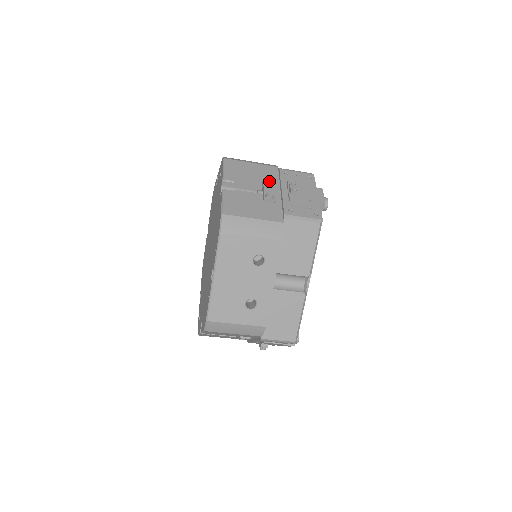
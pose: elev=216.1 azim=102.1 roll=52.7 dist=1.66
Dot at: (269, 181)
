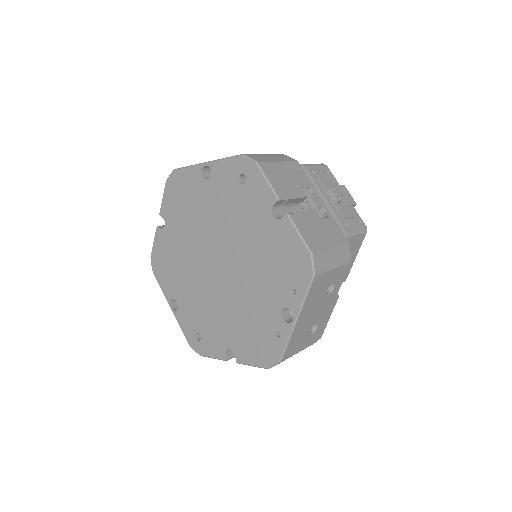
Dot at: (308, 187)
